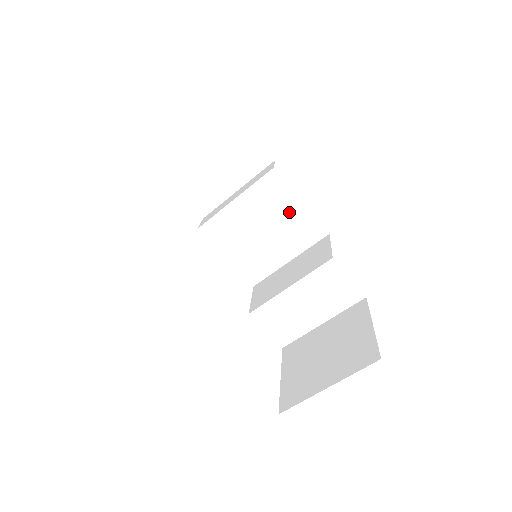
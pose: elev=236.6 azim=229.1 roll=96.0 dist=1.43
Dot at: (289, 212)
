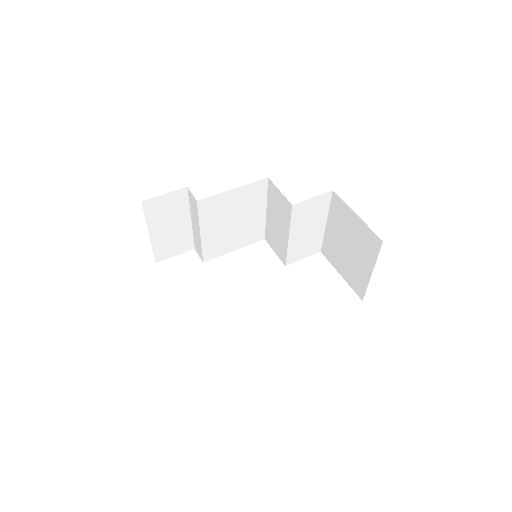
Dot at: (234, 200)
